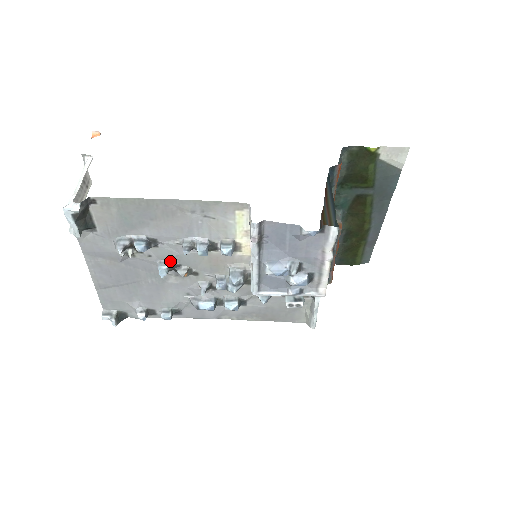
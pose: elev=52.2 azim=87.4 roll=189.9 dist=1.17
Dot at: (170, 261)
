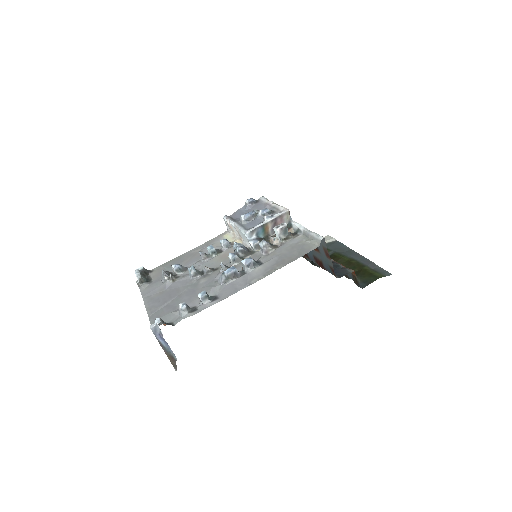
Dot at: occluded
